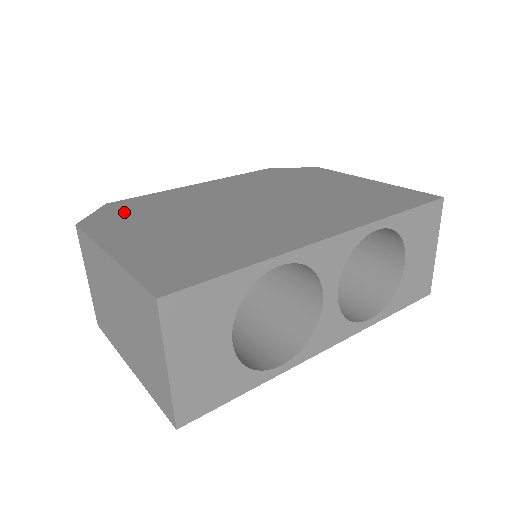
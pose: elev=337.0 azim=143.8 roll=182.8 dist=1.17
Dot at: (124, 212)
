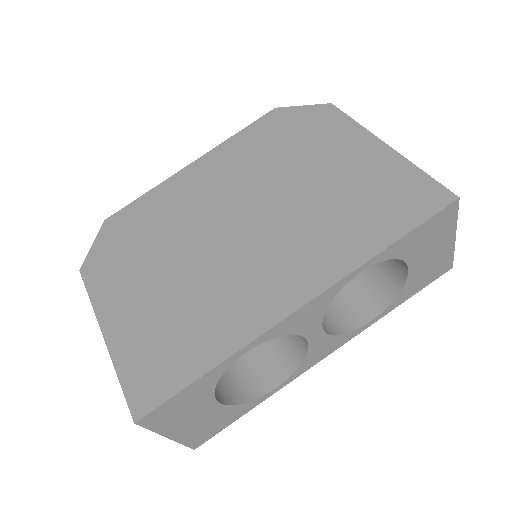
Dot at: (119, 242)
